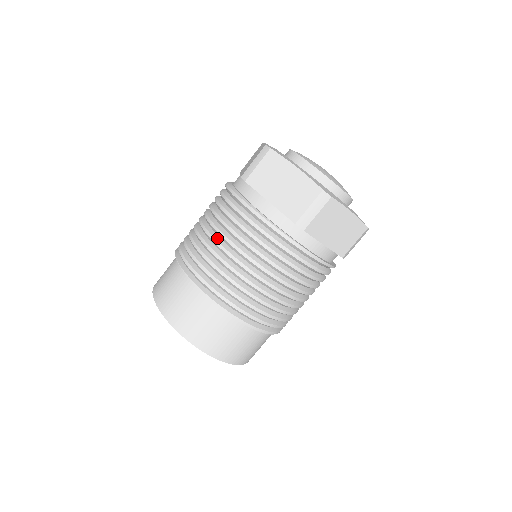
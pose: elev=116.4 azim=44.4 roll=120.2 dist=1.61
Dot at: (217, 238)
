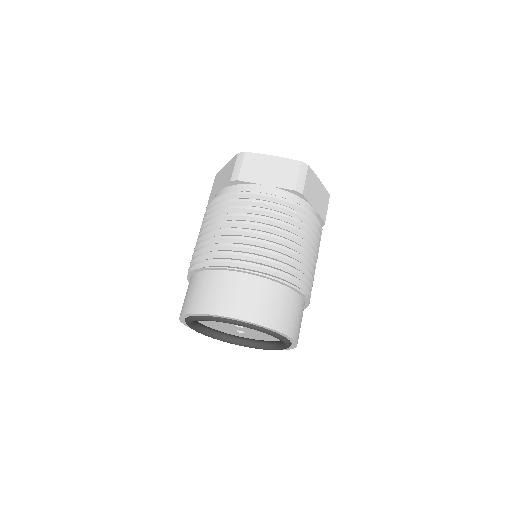
Dot at: (238, 228)
